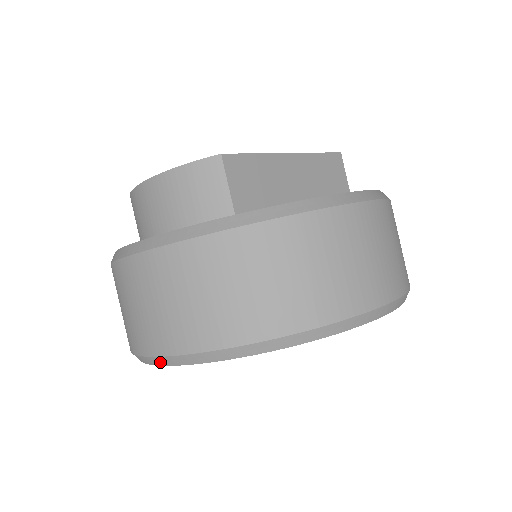
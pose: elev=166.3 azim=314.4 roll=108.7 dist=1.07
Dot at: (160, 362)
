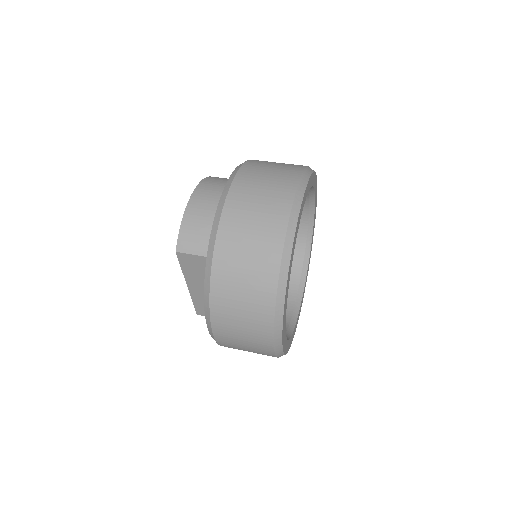
Dot at: (301, 192)
